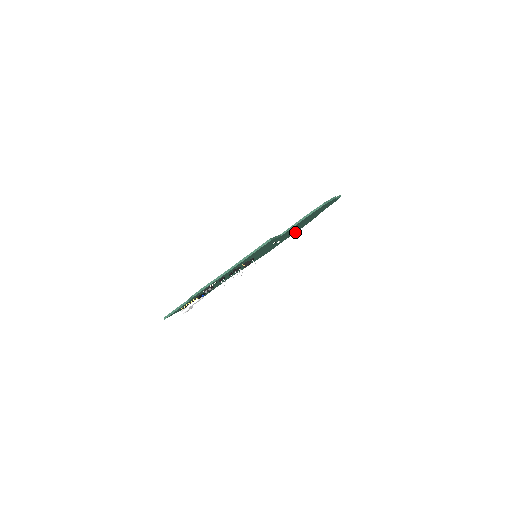
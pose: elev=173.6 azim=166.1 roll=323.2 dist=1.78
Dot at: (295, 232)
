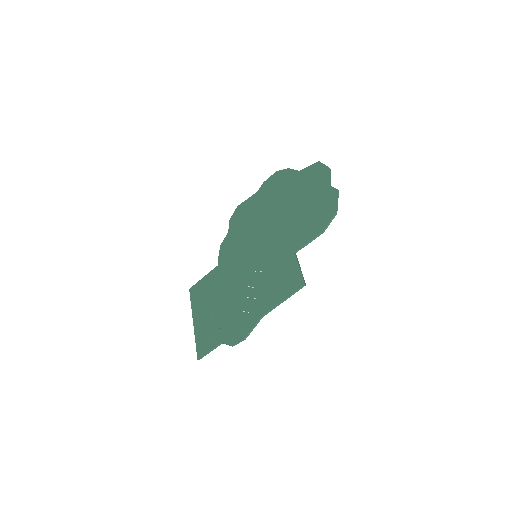
Dot at: (264, 185)
